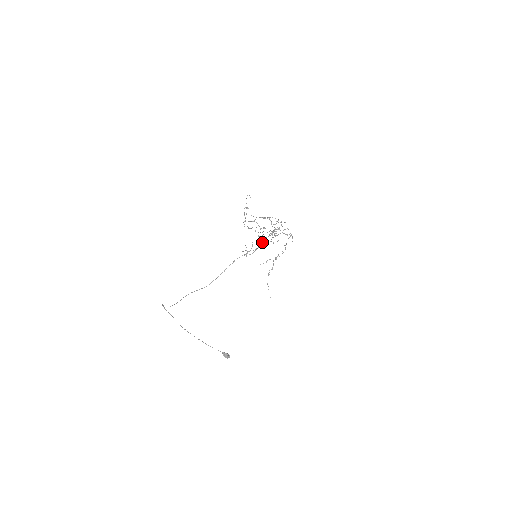
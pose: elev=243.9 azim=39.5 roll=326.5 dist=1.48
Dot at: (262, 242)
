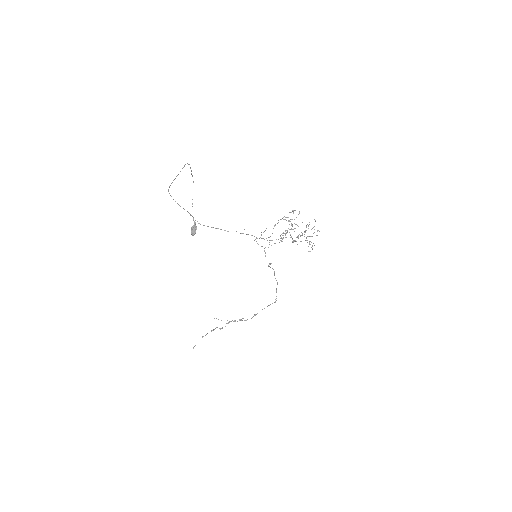
Dot at: occluded
